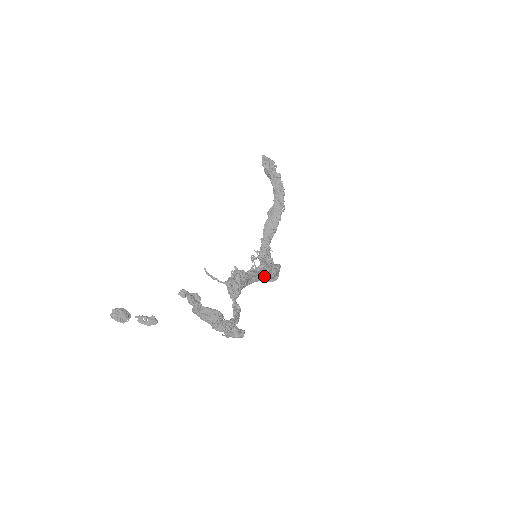
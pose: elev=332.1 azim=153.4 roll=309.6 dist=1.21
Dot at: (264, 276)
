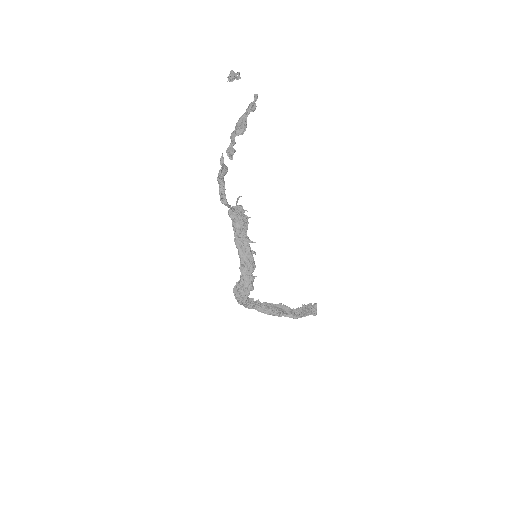
Dot at: (245, 260)
